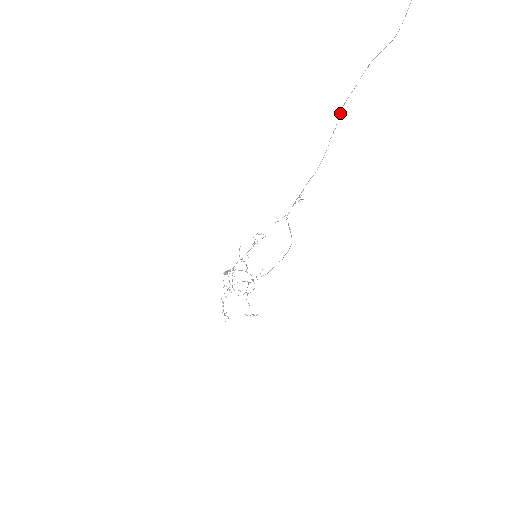
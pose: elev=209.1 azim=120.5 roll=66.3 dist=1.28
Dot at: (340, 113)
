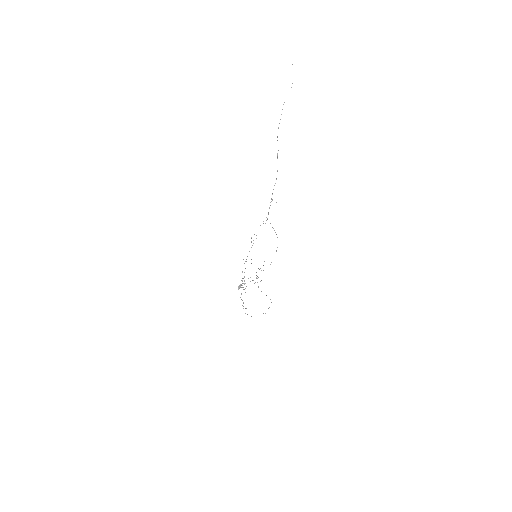
Dot at: occluded
